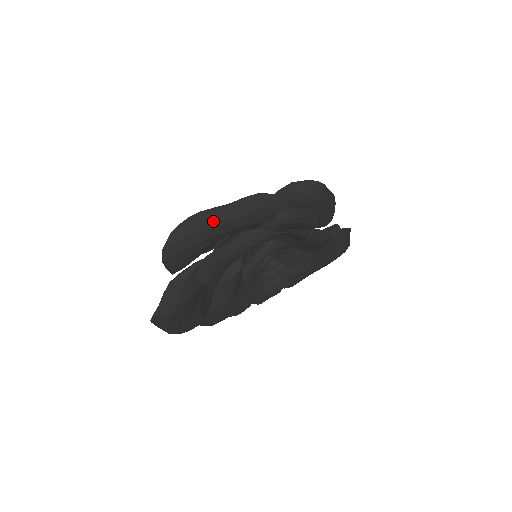
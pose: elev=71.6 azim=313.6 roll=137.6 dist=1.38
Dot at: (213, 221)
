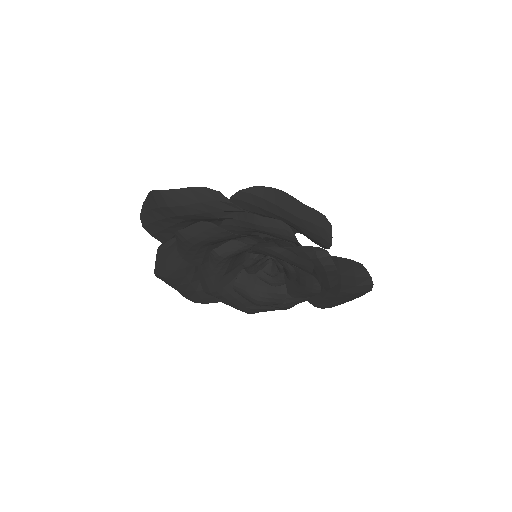
Dot at: (162, 202)
